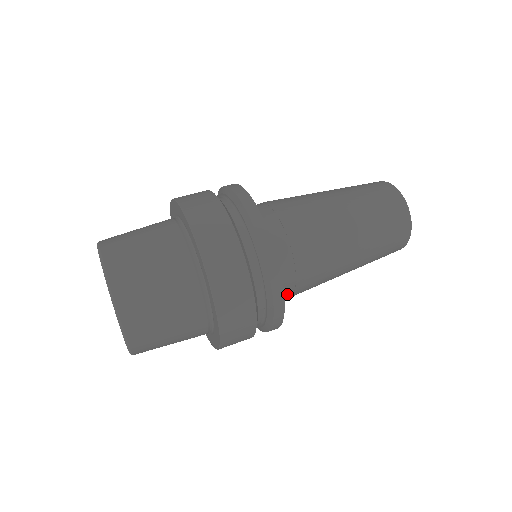
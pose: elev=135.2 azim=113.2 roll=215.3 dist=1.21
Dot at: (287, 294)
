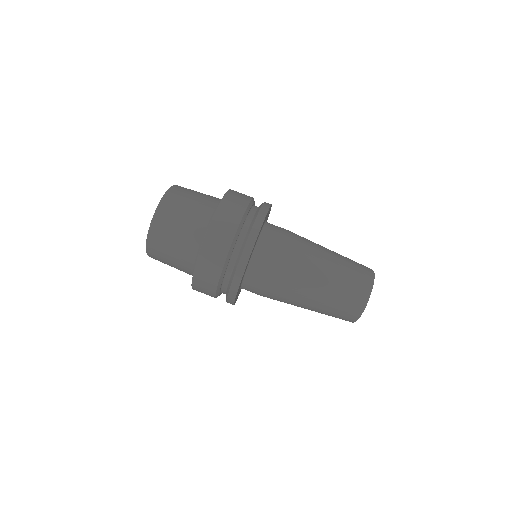
Dot at: (254, 285)
